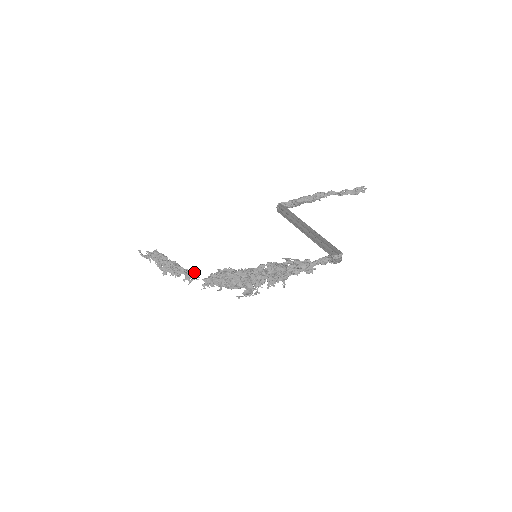
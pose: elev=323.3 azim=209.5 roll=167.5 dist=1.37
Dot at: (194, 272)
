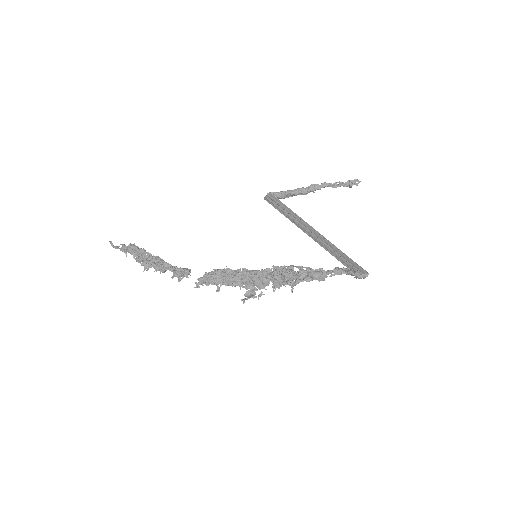
Dot at: (185, 270)
